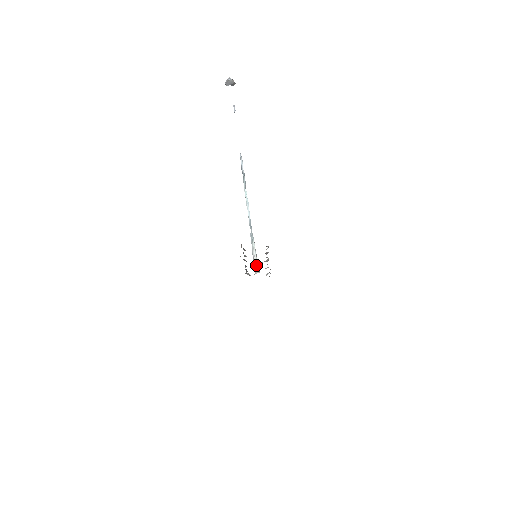
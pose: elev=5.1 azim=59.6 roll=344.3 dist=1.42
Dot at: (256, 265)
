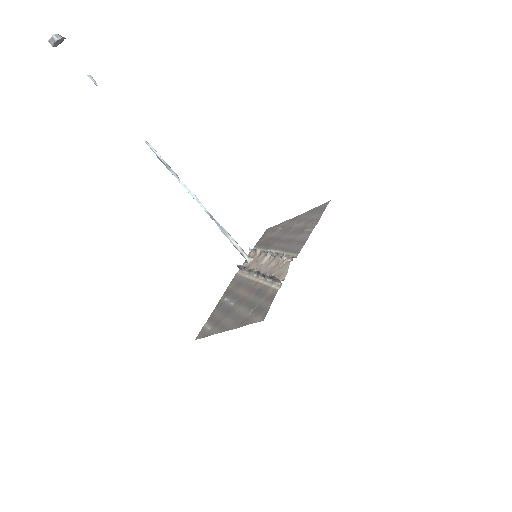
Dot at: (244, 254)
